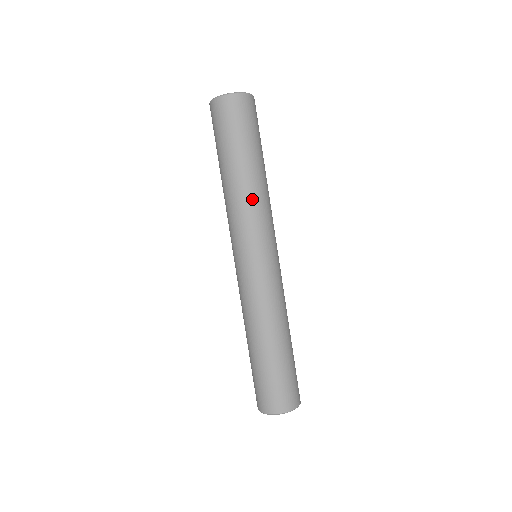
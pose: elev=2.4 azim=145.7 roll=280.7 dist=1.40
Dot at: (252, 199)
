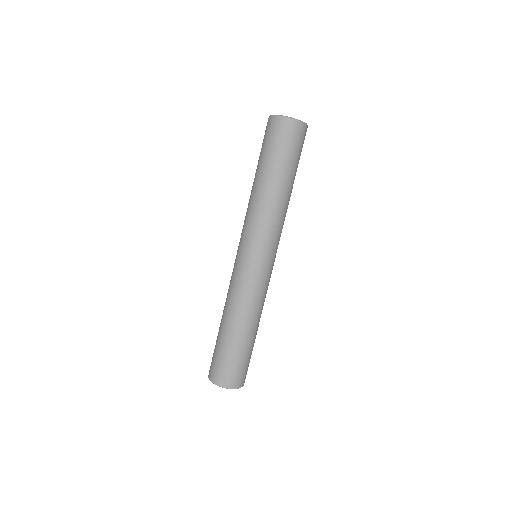
Dot at: (282, 213)
